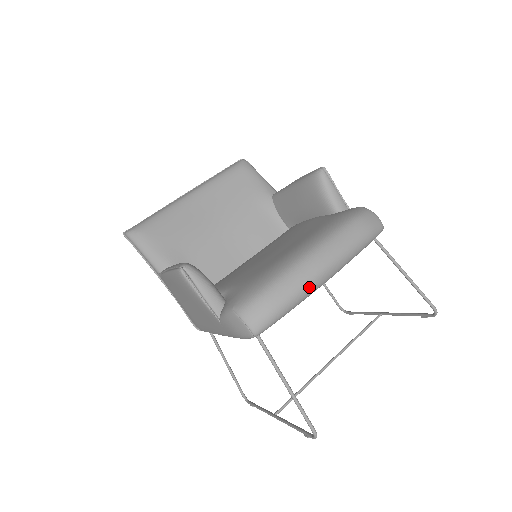
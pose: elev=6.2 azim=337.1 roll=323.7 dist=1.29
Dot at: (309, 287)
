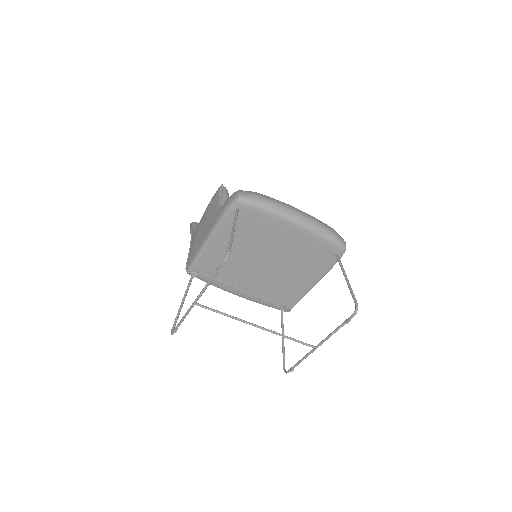
Dot at: (284, 209)
